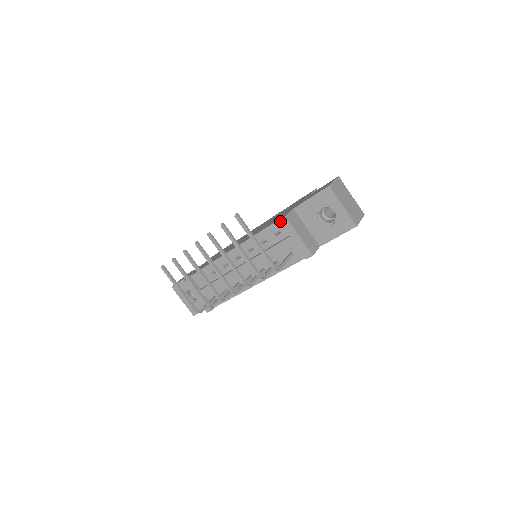
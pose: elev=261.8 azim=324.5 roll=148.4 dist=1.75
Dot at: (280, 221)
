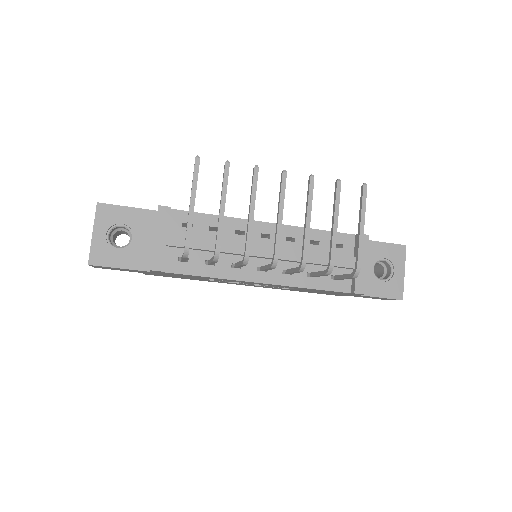
Dot at: occluded
